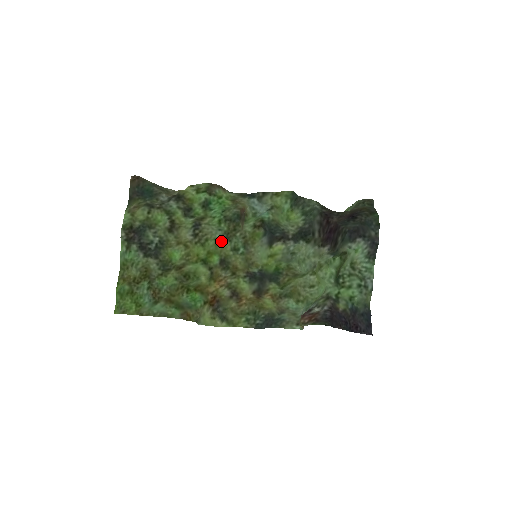
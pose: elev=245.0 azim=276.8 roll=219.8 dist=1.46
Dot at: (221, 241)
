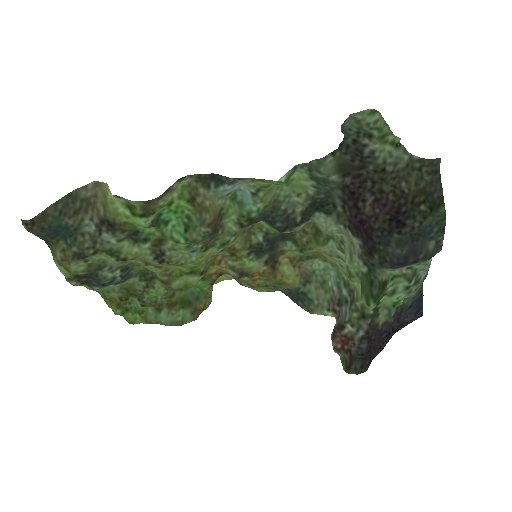
Dot at: (201, 256)
